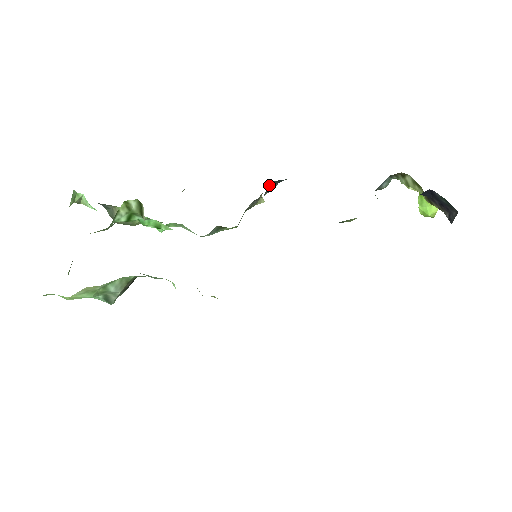
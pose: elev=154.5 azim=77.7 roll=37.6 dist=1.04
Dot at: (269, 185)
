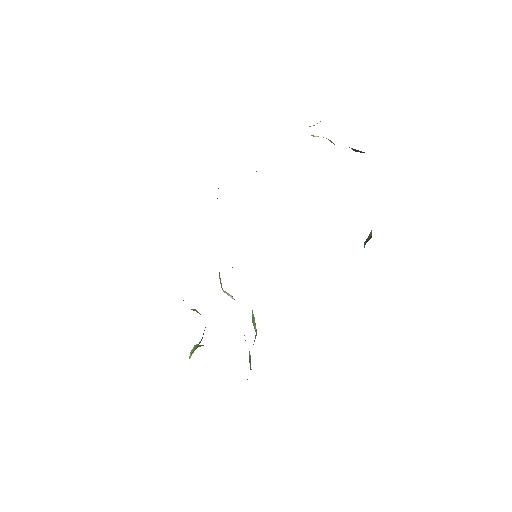
Dot at: occluded
